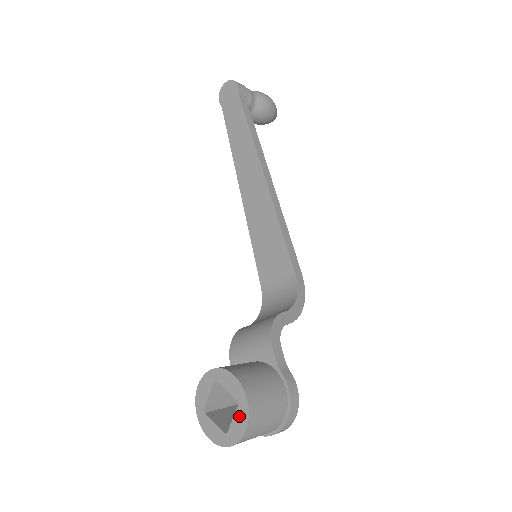
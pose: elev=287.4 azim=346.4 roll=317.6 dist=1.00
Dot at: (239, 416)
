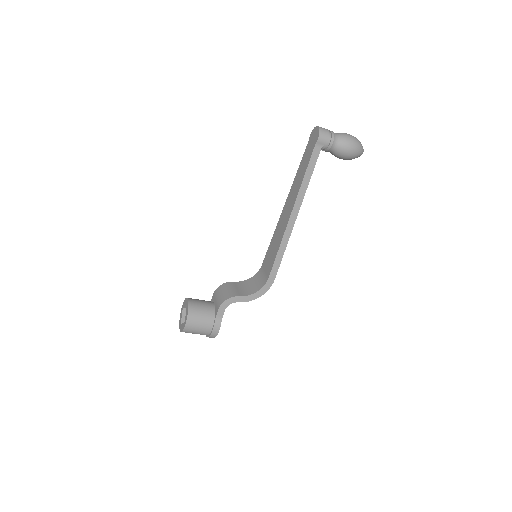
Dot at: (183, 325)
